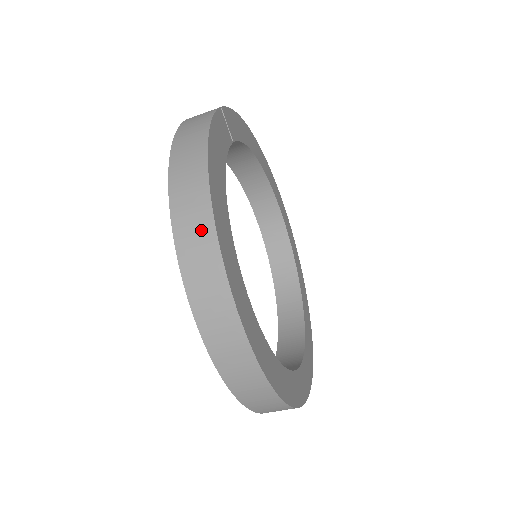
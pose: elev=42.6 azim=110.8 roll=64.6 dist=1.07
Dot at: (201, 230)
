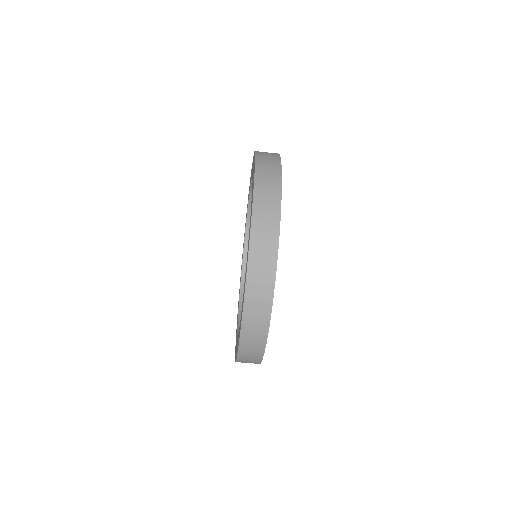
Dot at: (273, 172)
